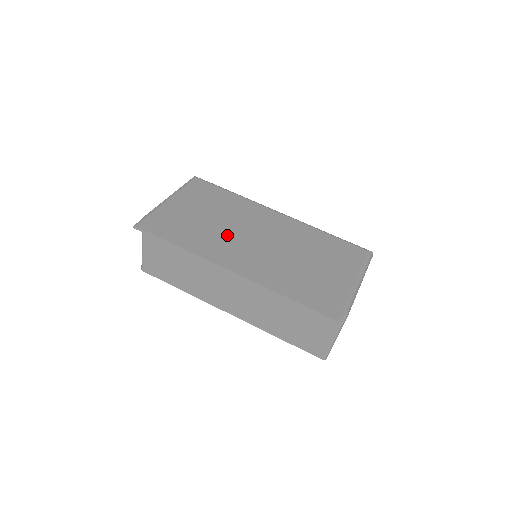
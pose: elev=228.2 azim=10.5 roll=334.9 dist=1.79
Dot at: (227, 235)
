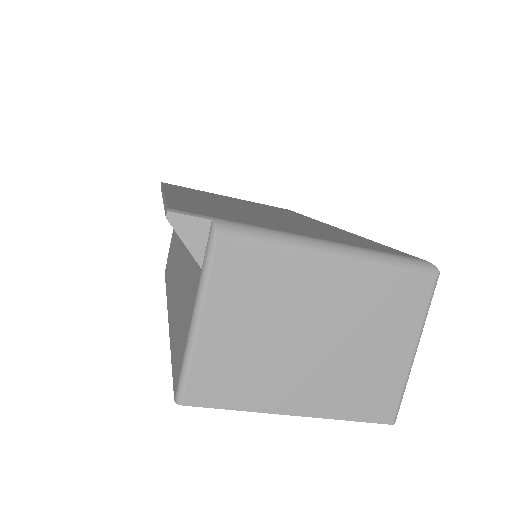
Dot at: (226, 201)
